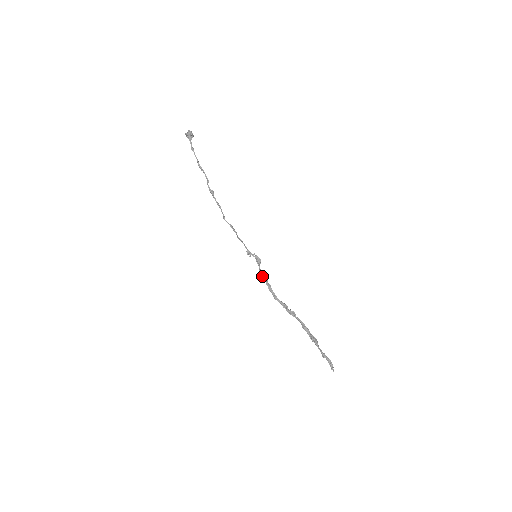
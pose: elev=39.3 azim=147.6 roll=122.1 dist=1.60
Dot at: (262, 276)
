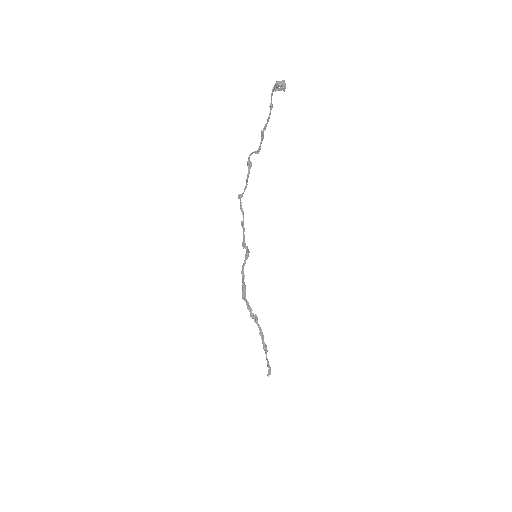
Dot at: (242, 272)
